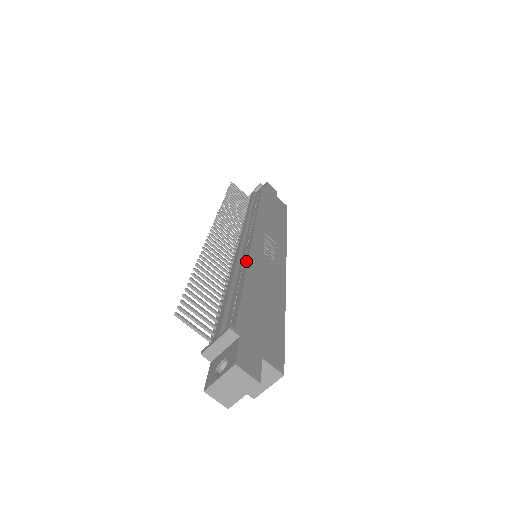
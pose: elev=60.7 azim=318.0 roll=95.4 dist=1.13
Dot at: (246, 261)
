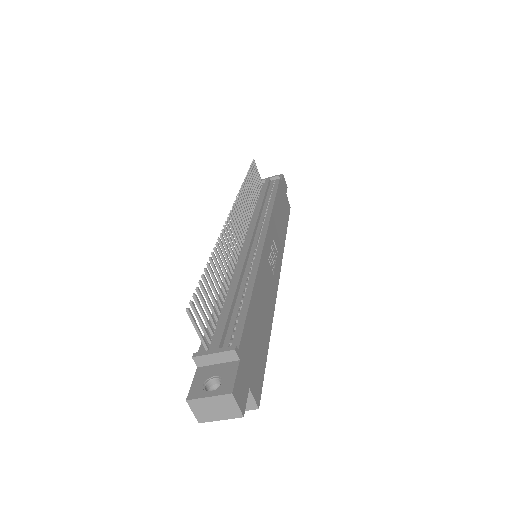
Dot at: (255, 268)
